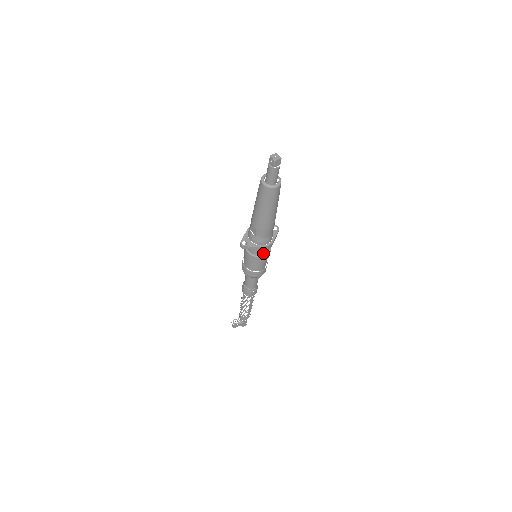
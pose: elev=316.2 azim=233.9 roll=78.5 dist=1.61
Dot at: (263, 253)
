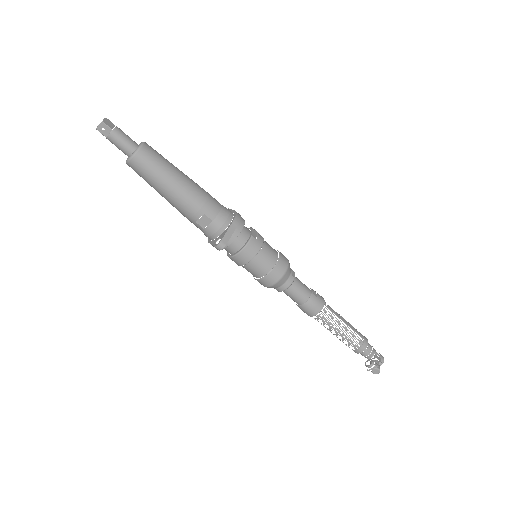
Dot at: (248, 234)
